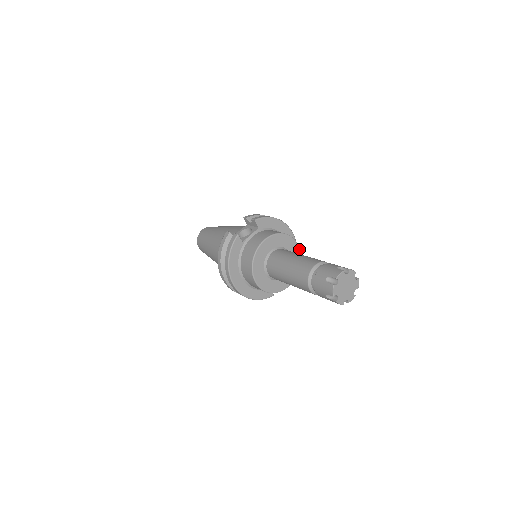
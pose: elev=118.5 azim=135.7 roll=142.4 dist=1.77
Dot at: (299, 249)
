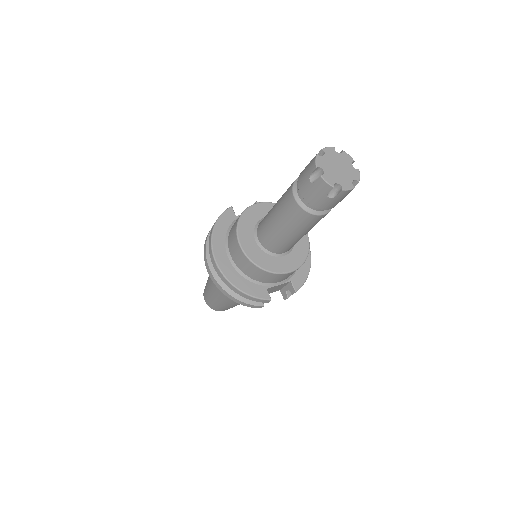
Dot at: (307, 235)
